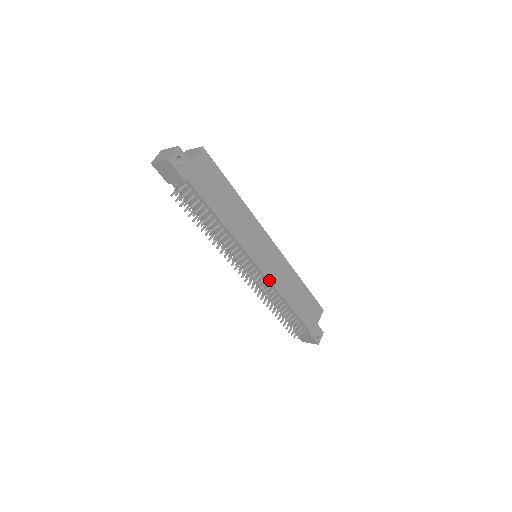
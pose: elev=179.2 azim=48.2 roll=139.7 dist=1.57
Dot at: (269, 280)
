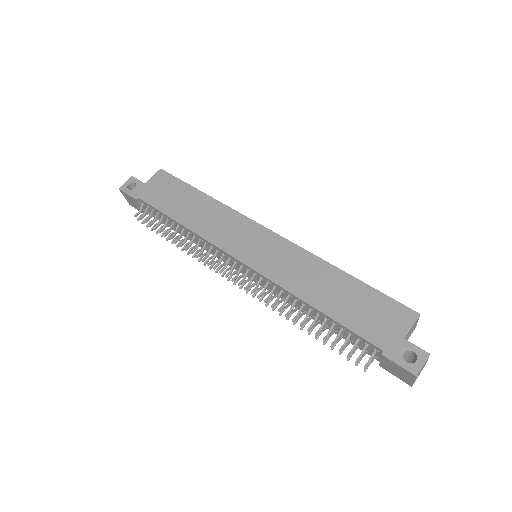
Dot at: (264, 276)
